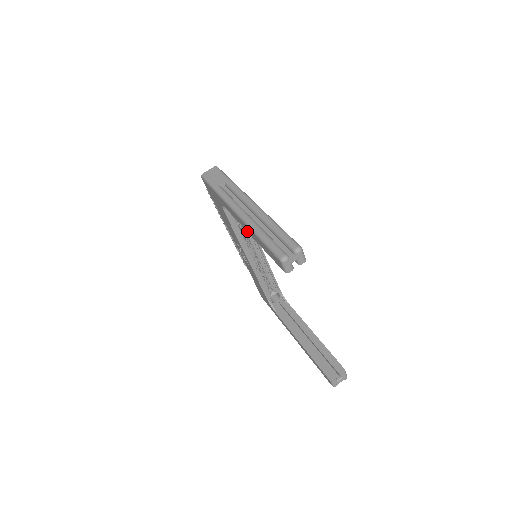
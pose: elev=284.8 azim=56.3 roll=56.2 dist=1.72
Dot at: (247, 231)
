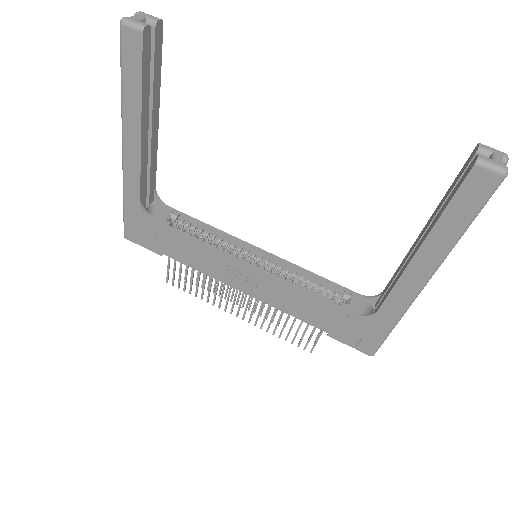
Dot at: (139, 138)
